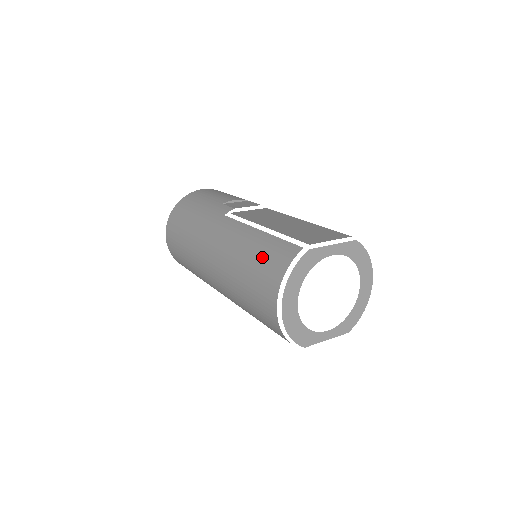
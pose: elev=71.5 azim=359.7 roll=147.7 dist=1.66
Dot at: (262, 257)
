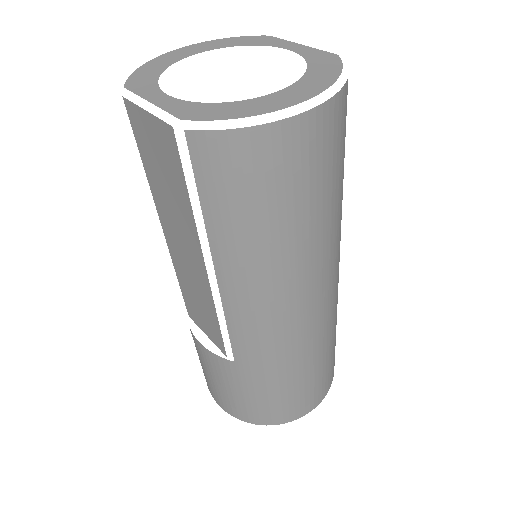
Dot at: occluded
